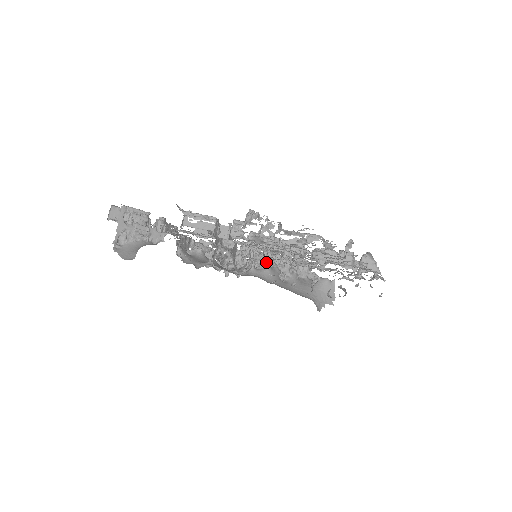
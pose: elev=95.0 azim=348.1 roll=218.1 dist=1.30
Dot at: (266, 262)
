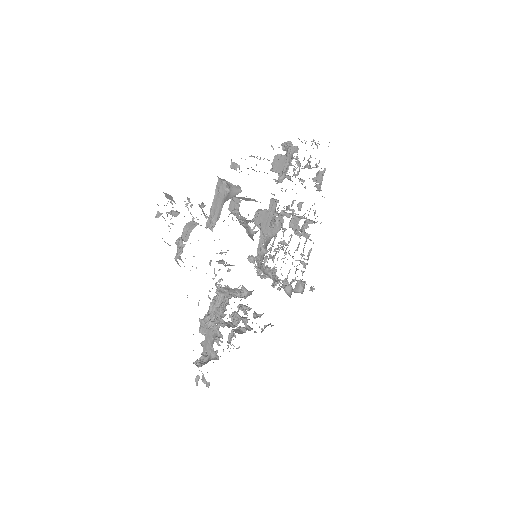
Dot at: occluded
